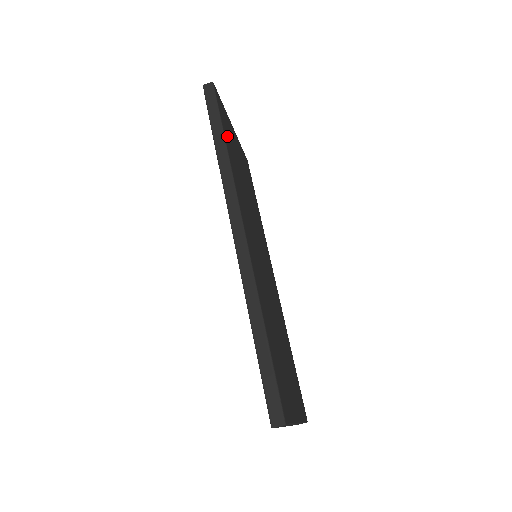
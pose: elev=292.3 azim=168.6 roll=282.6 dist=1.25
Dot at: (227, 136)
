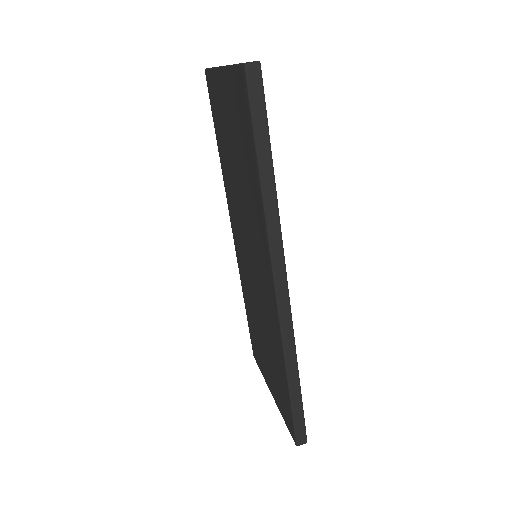
Dot at: occluded
